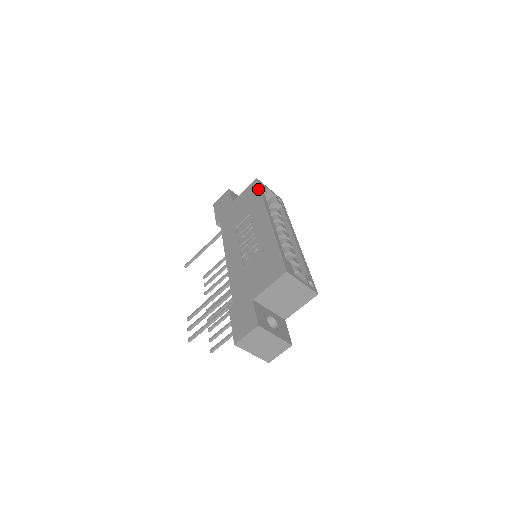
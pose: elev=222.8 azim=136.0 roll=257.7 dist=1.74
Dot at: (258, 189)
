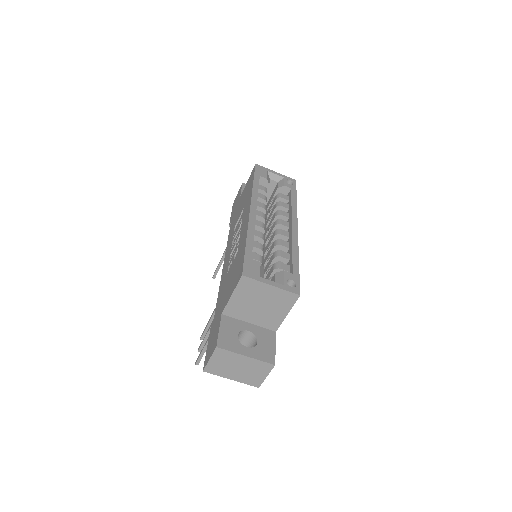
Dot at: (253, 176)
